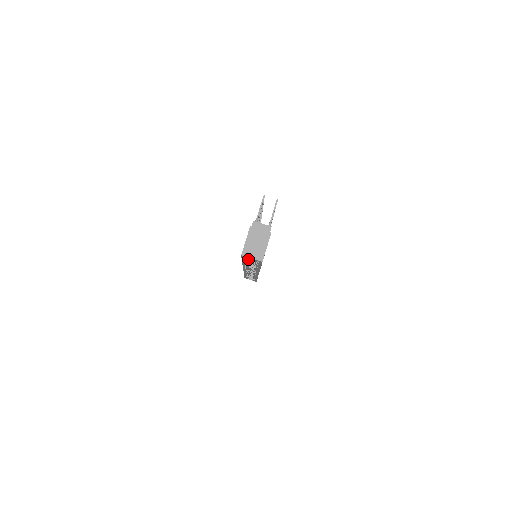
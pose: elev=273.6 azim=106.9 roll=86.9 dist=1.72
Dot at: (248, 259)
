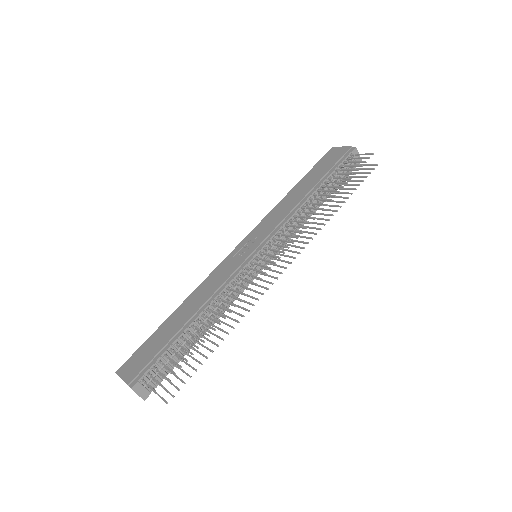
Dot at: occluded
